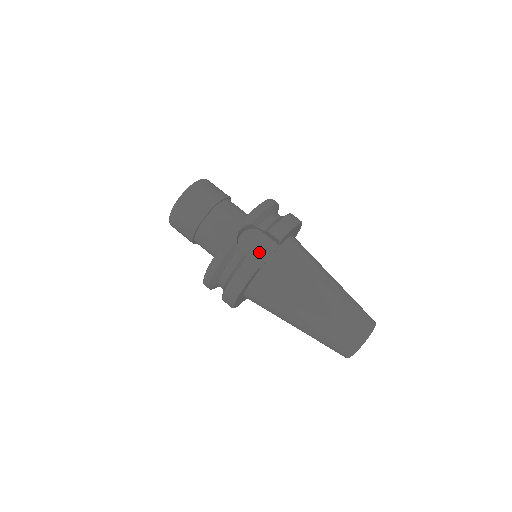
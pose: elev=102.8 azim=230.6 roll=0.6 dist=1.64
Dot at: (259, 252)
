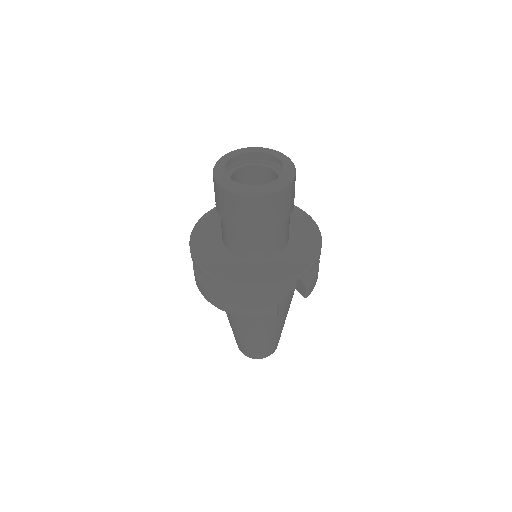
Dot at: occluded
